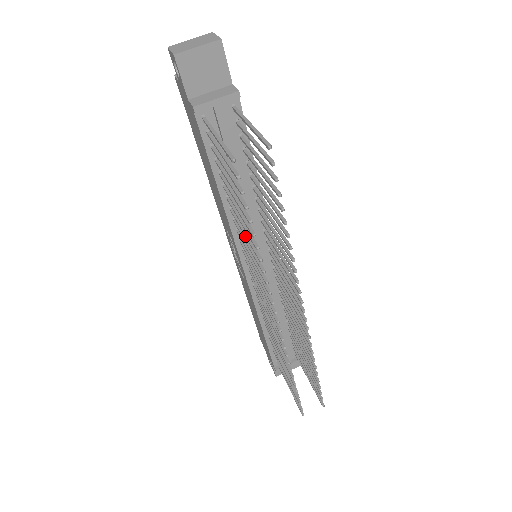
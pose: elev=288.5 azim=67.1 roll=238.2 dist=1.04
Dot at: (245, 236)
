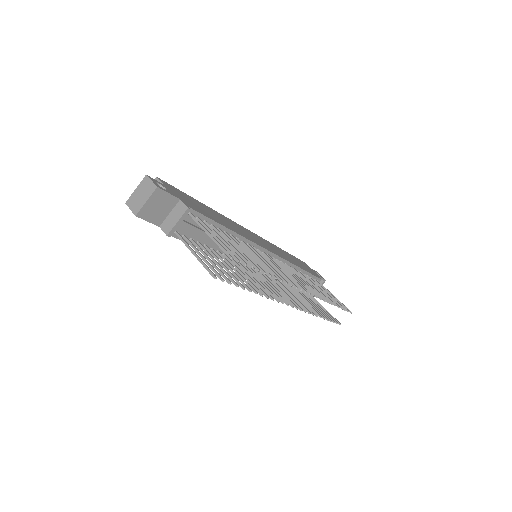
Dot at: (244, 277)
